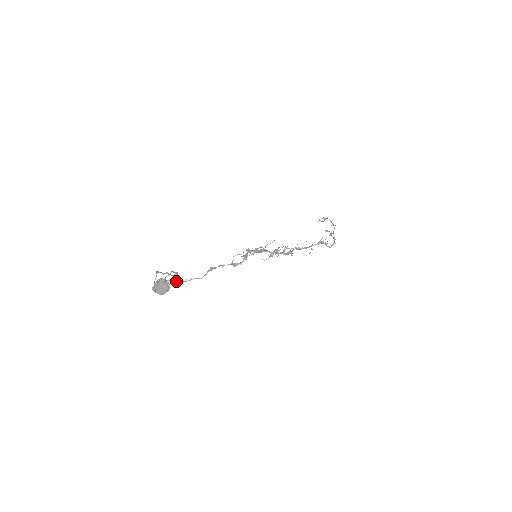
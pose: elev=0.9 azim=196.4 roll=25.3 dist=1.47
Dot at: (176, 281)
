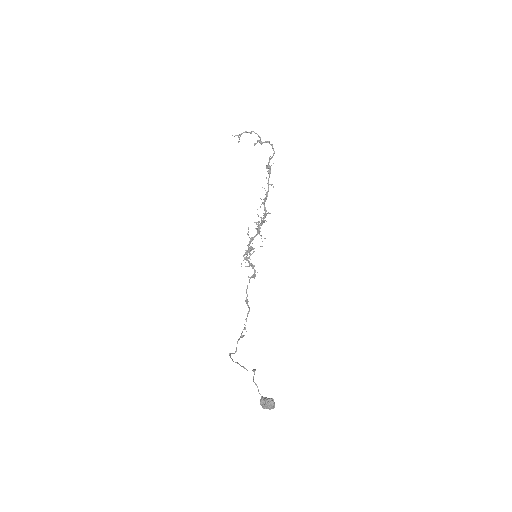
Dot at: (241, 334)
